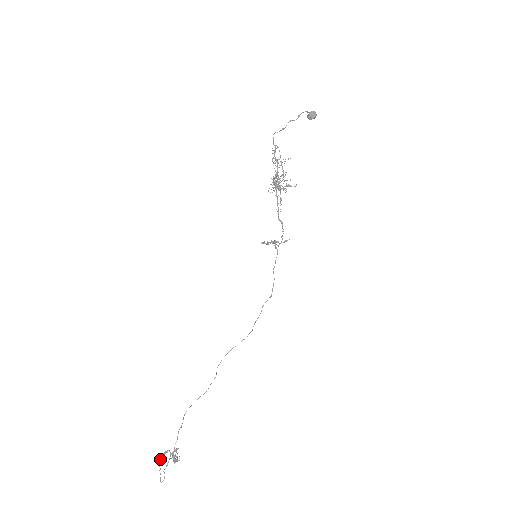
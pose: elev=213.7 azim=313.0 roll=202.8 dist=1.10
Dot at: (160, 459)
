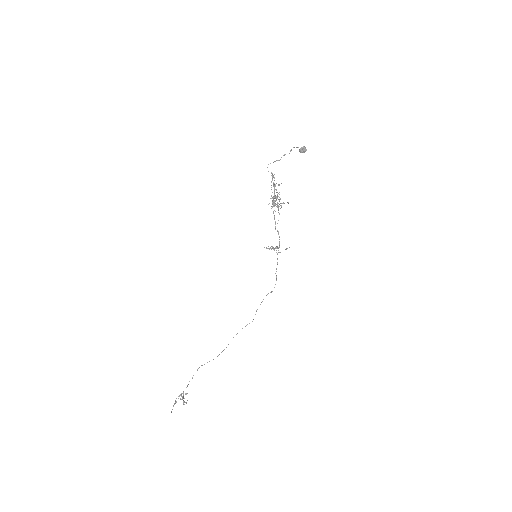
Dot at: occluded
